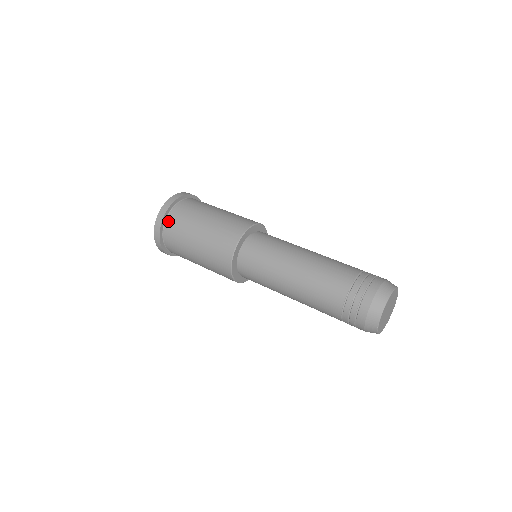
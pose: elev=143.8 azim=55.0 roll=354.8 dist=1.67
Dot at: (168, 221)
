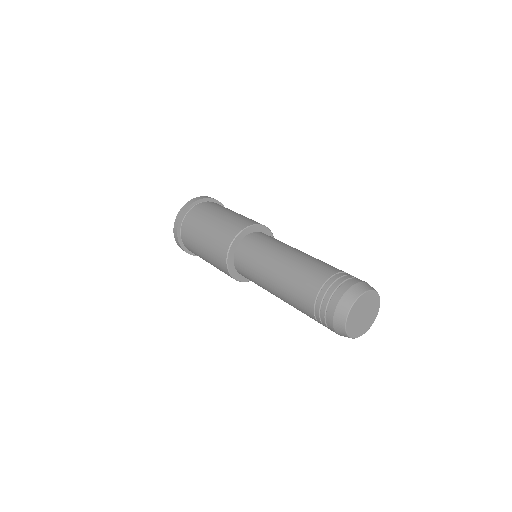
Dot at: (183, 243)
